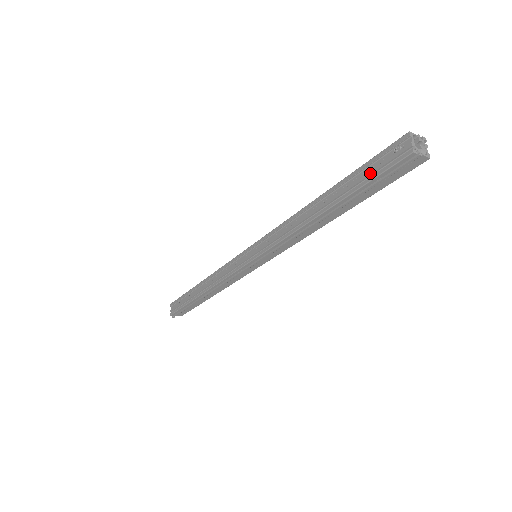
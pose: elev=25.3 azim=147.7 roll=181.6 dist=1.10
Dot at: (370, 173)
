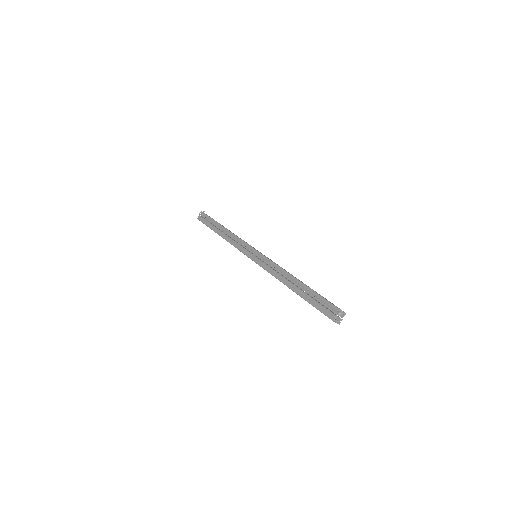
Dot at: occluded
